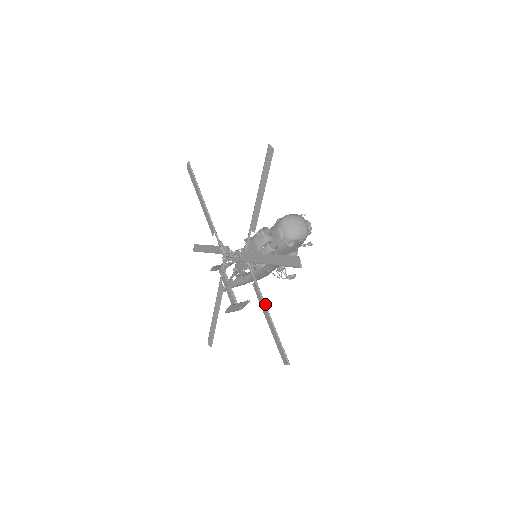
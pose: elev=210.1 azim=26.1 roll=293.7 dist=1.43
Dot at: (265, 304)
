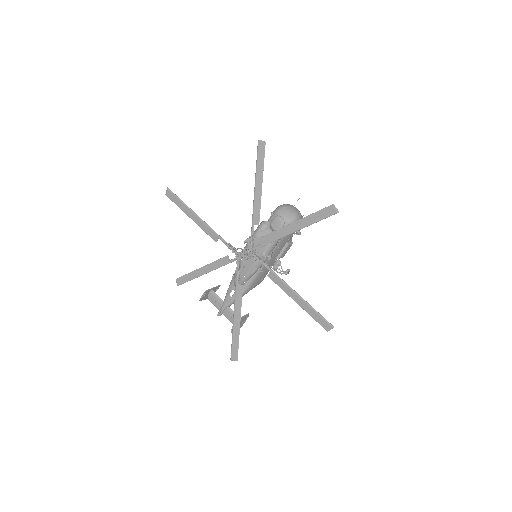
Dot at: occluded
